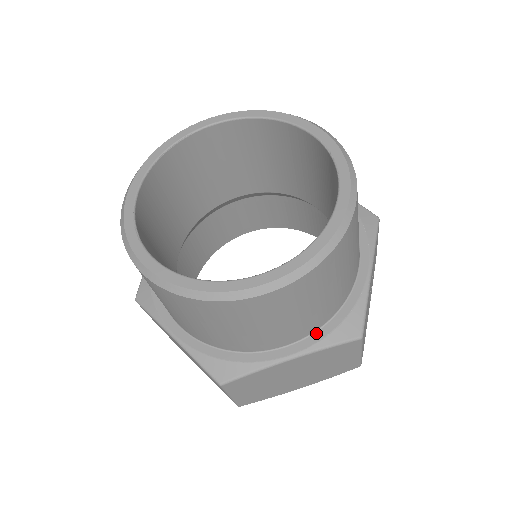
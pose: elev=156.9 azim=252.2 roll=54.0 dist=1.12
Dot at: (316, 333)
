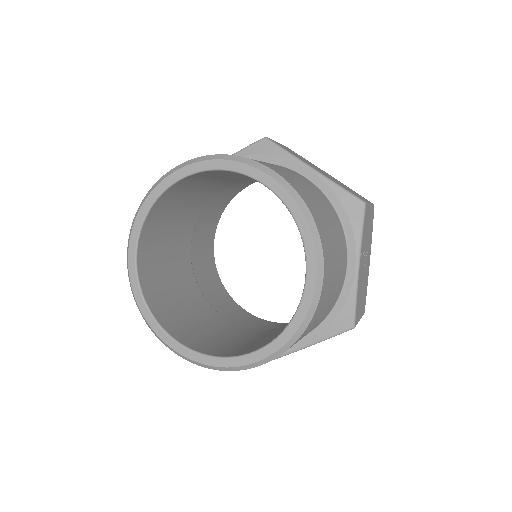
Dot at: (316, 330)
